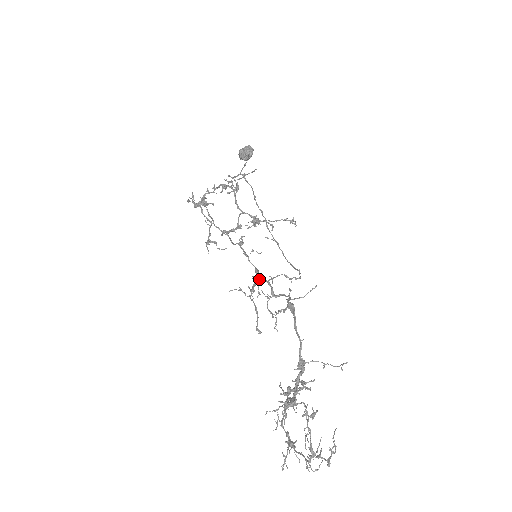
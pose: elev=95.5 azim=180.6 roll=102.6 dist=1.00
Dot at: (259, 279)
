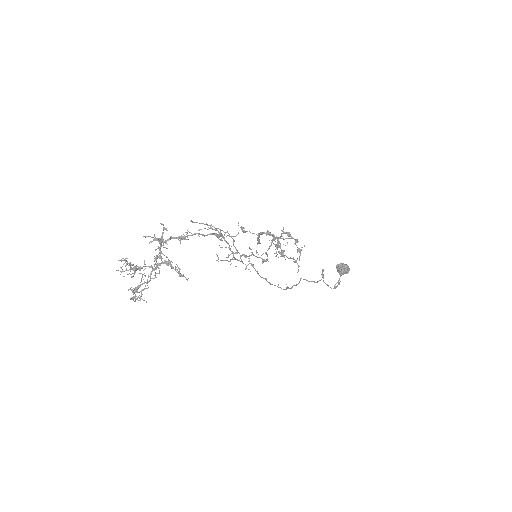
Dot at: occluded
